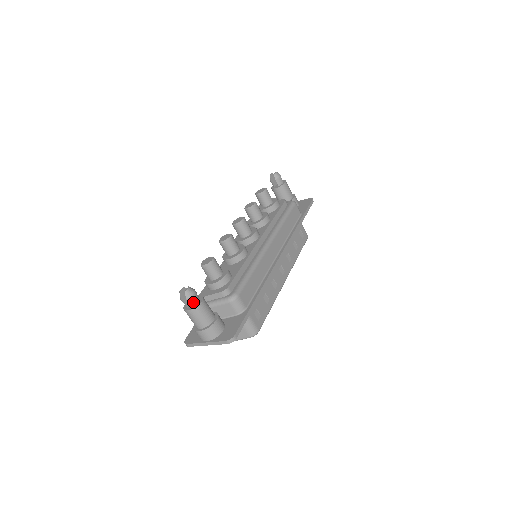
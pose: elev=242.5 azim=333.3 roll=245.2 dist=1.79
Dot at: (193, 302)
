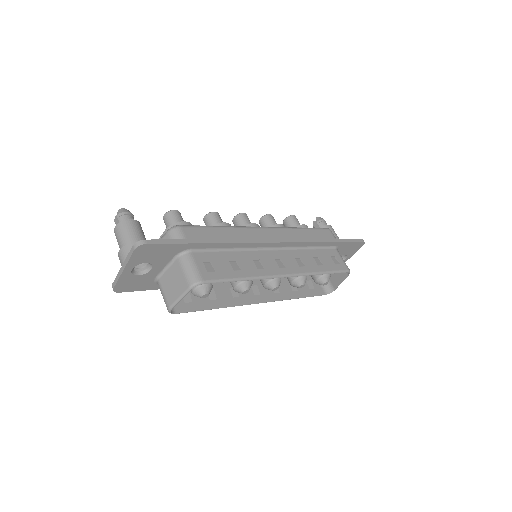
Dot at: (123, 219)
